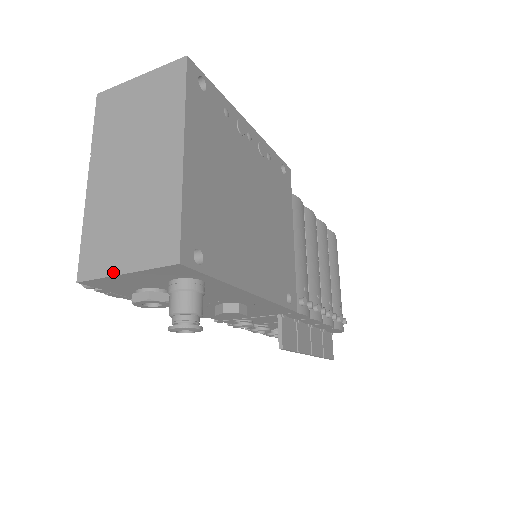
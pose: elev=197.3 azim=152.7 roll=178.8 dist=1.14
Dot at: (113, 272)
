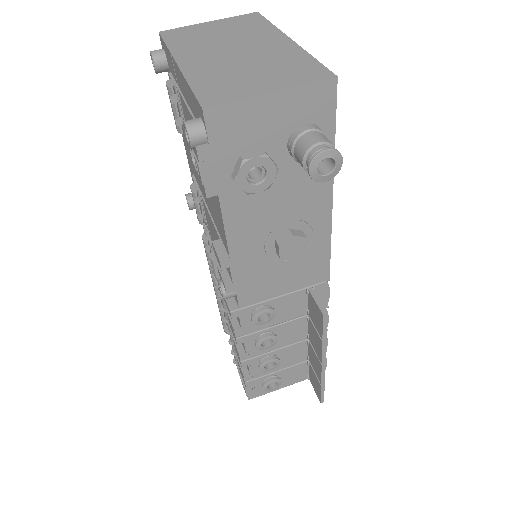
Dot at: (255, 94)
